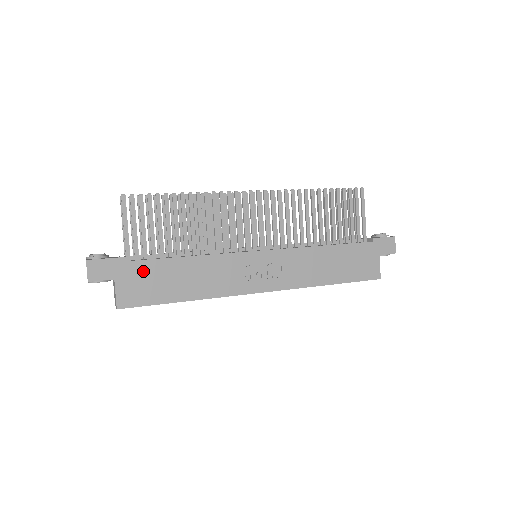
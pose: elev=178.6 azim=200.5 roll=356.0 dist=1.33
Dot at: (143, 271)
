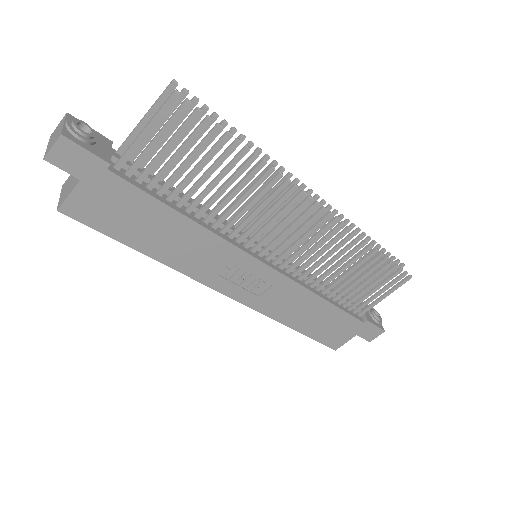
Dot at: (123, 196)
